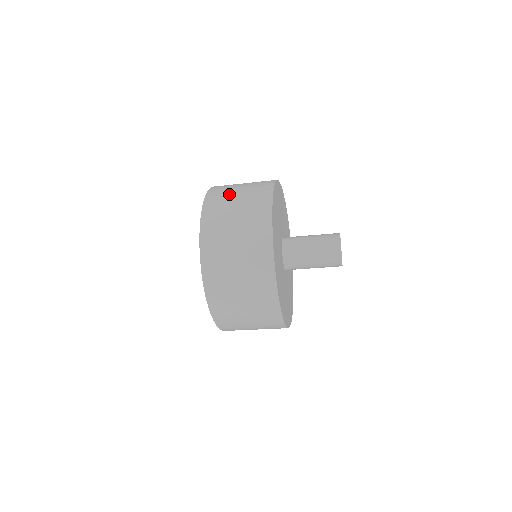
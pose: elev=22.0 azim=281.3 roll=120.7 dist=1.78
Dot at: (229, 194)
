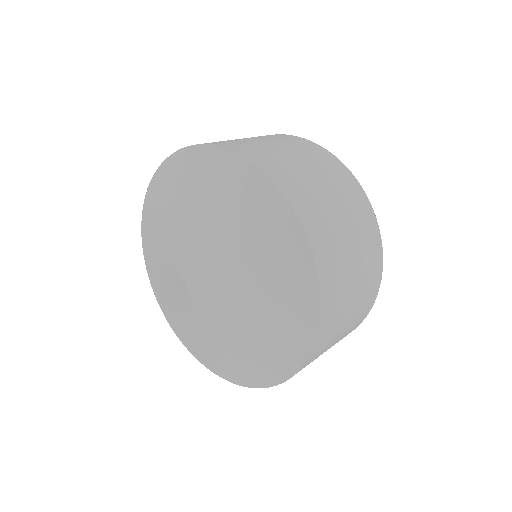
Dot at: (344, 313)
